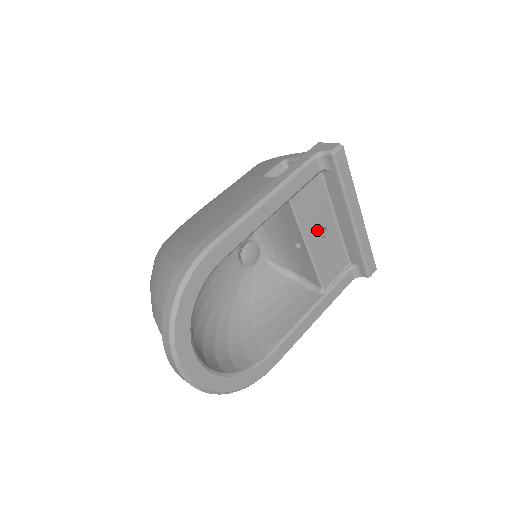
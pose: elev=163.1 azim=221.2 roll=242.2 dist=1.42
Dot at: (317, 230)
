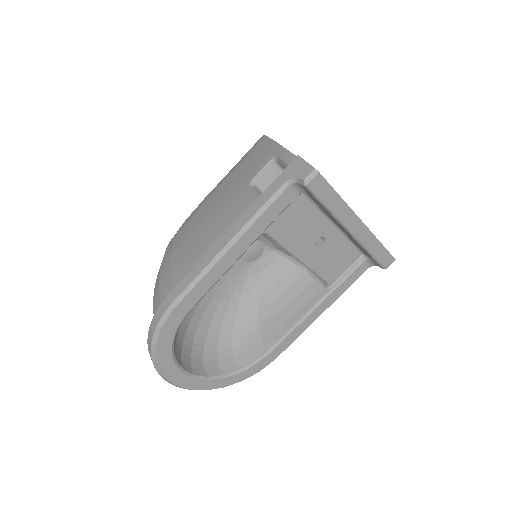
Dot at: (309, 243)
